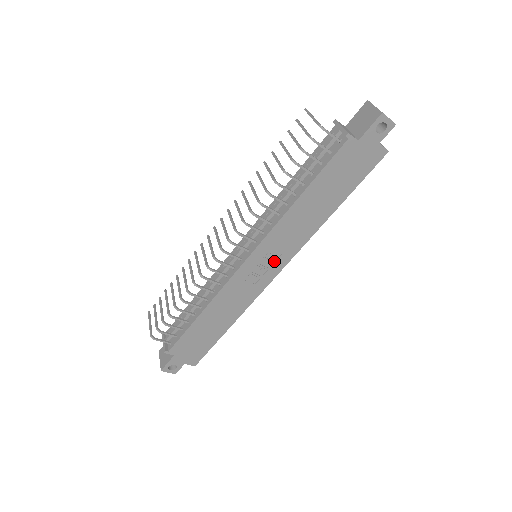
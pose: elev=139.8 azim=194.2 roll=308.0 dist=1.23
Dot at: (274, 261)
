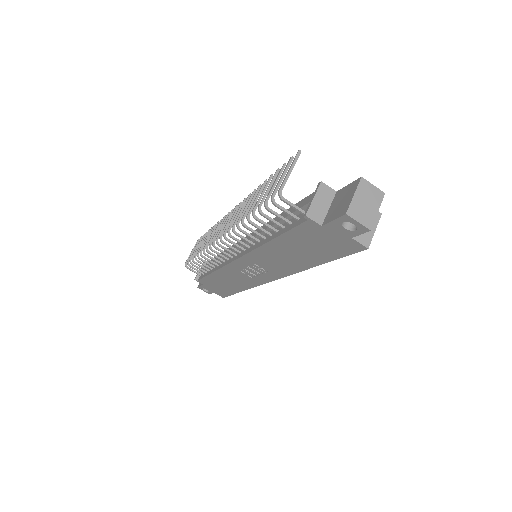
Dot at: (264, 271)
